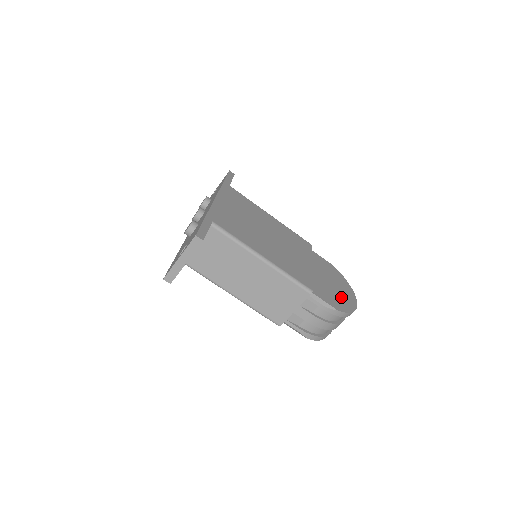
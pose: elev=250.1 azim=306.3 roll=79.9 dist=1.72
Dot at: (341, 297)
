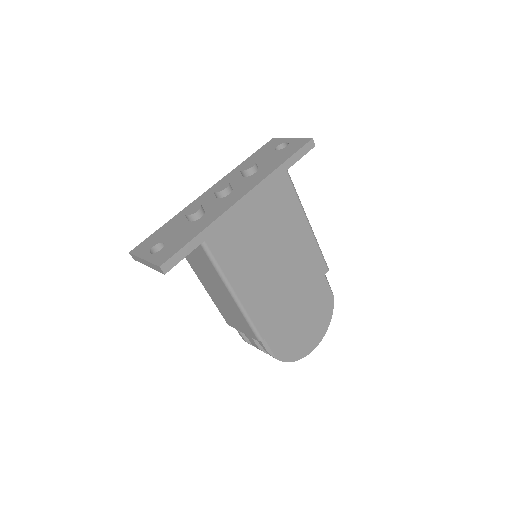
Dot at: (299, 342)
